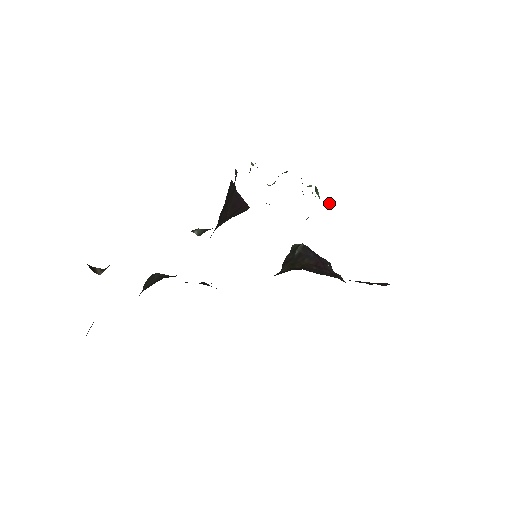
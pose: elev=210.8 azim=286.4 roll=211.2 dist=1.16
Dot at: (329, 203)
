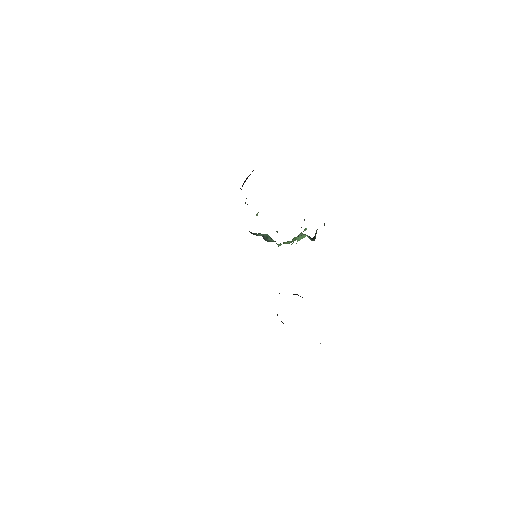
Dot at: occluded
